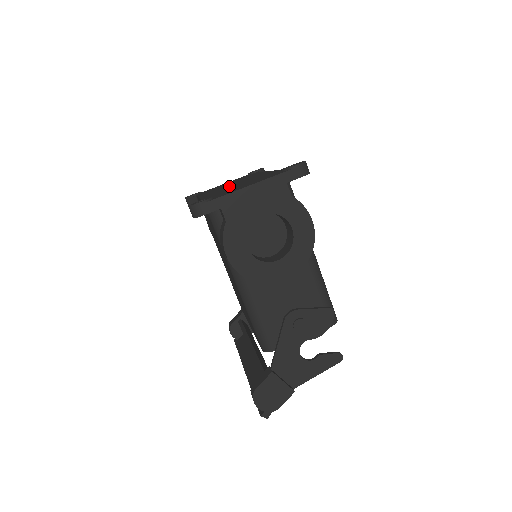
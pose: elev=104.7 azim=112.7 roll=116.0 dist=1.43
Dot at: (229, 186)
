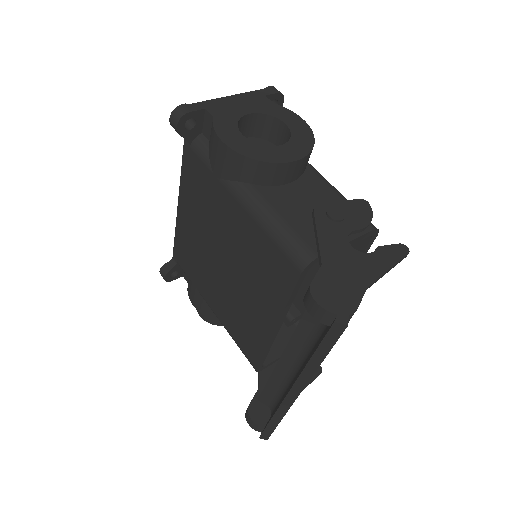
Dot at: occluded
